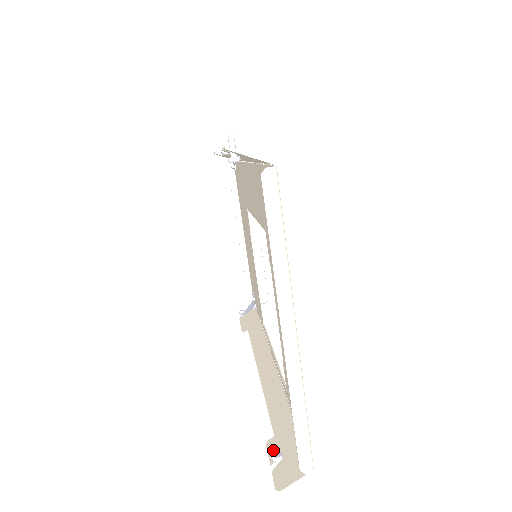
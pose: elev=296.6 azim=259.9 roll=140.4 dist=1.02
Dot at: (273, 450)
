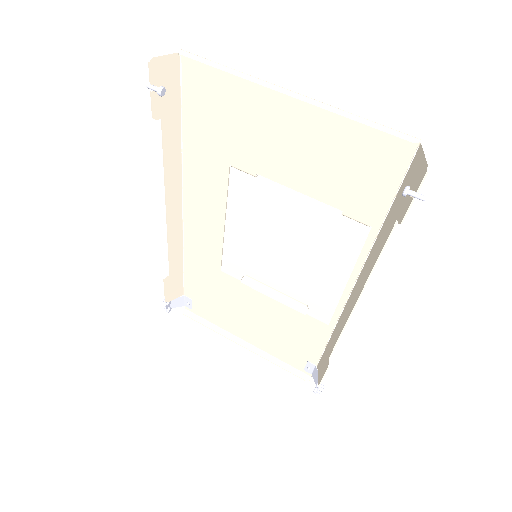
Dot at: (404, 208)
